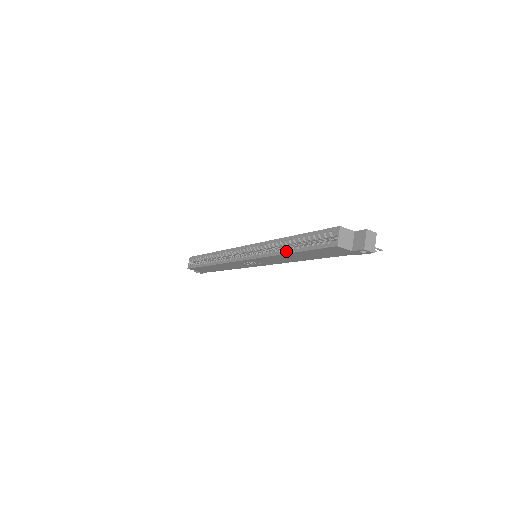
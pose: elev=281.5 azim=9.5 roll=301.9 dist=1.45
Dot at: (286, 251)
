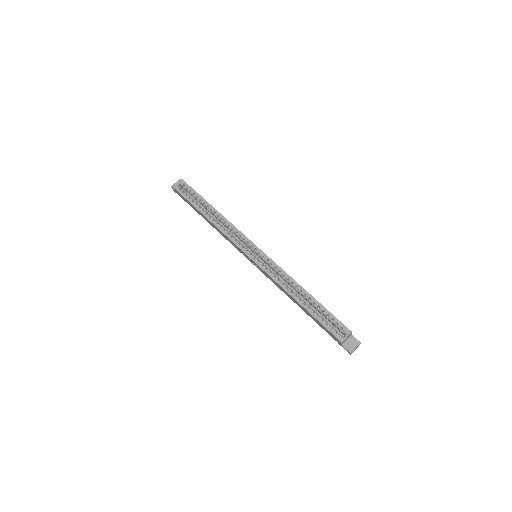
Dot at: (298, 299)
